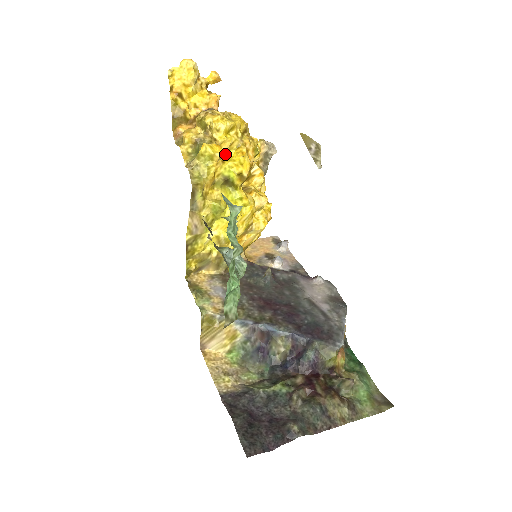
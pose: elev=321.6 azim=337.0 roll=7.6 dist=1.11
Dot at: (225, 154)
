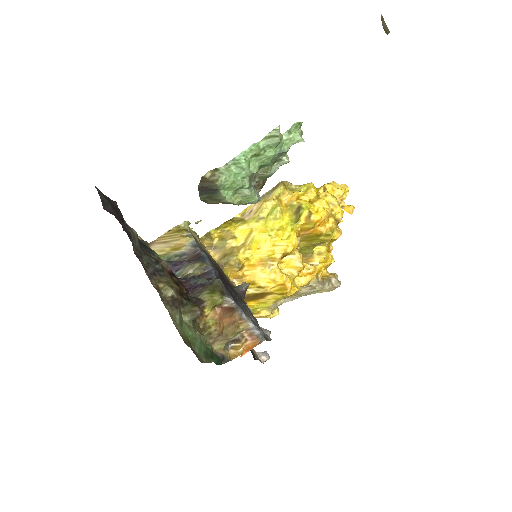
Dot at: occluded
